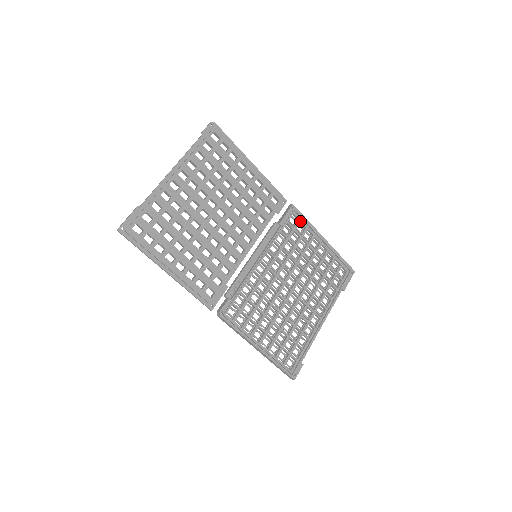
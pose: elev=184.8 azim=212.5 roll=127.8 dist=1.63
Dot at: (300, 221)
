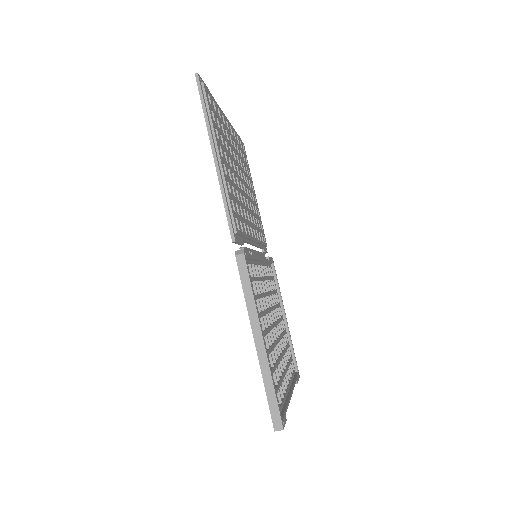
Dot at: (274, 279)
